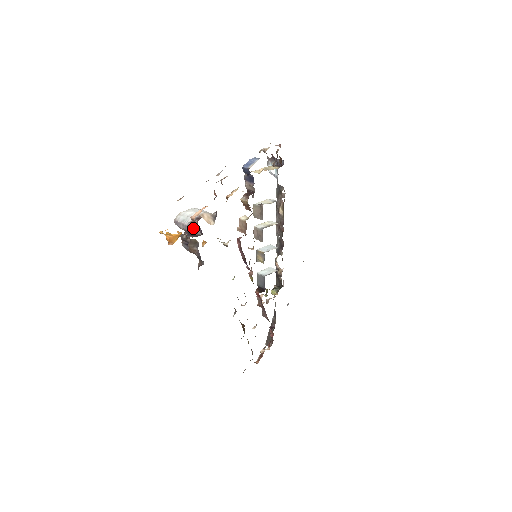
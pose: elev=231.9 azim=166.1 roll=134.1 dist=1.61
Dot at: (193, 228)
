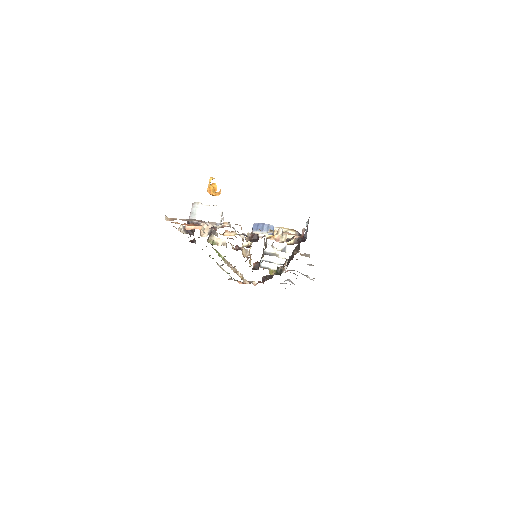
Dot at: occluded
